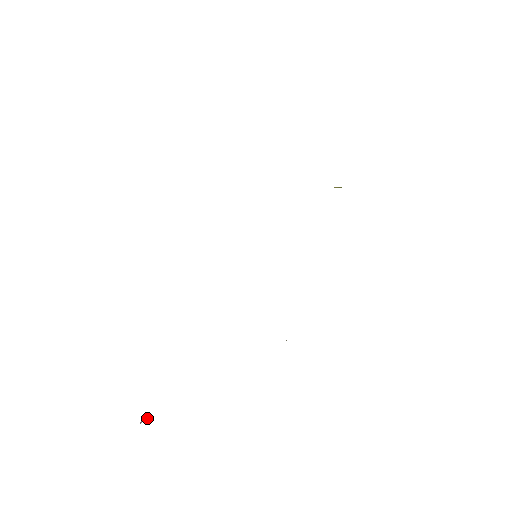
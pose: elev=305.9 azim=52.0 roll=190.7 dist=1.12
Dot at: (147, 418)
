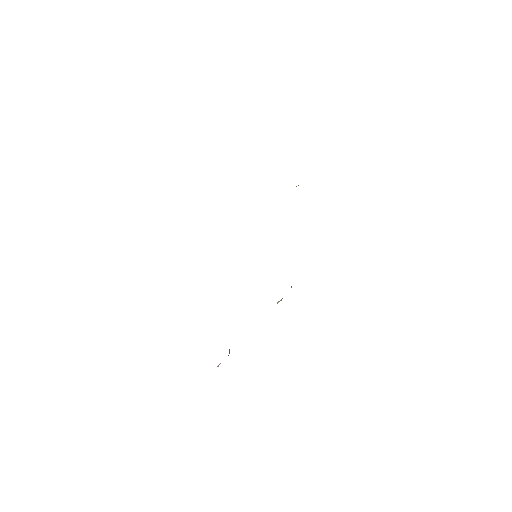
Dot at: occluded
